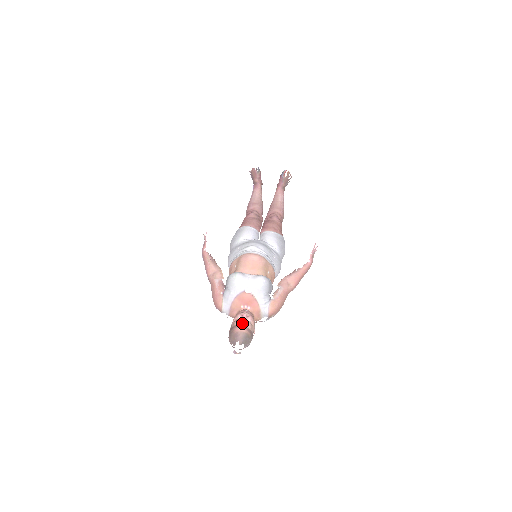
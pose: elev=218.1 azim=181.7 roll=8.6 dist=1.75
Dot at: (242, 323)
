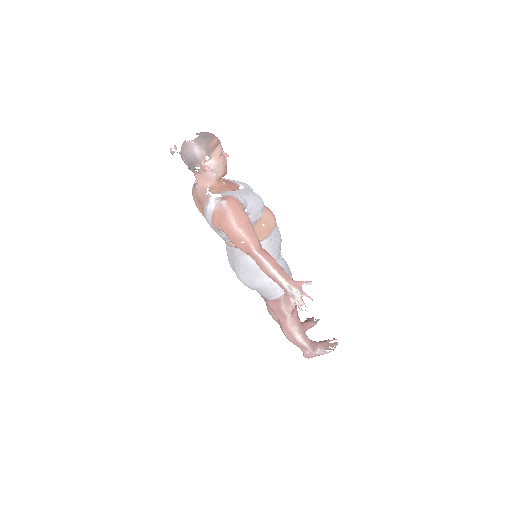
Dot at: occluded
